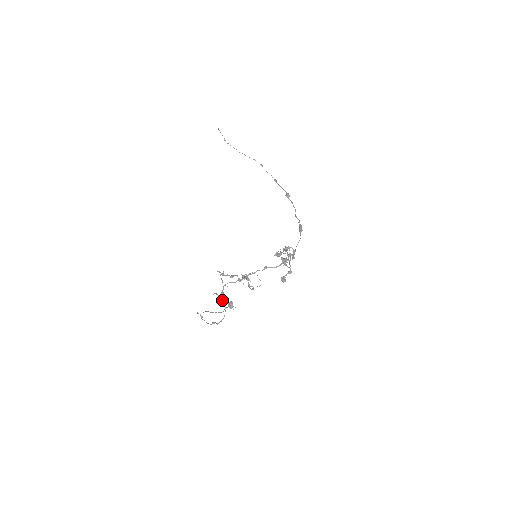
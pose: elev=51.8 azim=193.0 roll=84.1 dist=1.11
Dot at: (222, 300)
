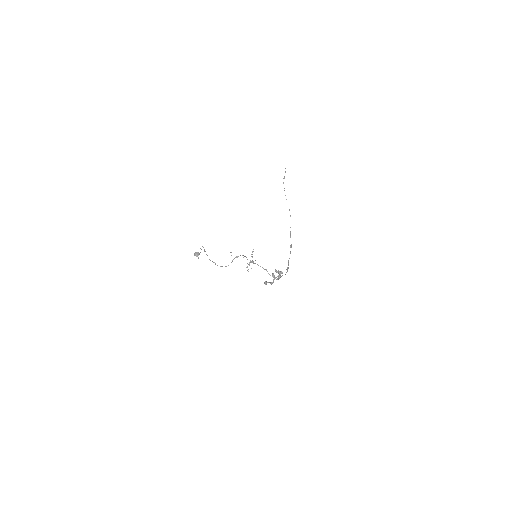
Dot at: occluded
